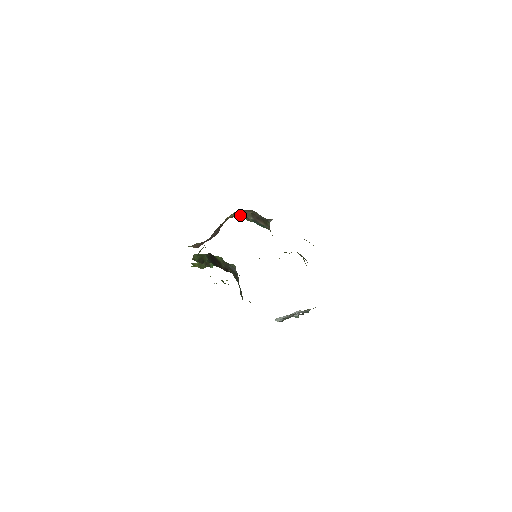
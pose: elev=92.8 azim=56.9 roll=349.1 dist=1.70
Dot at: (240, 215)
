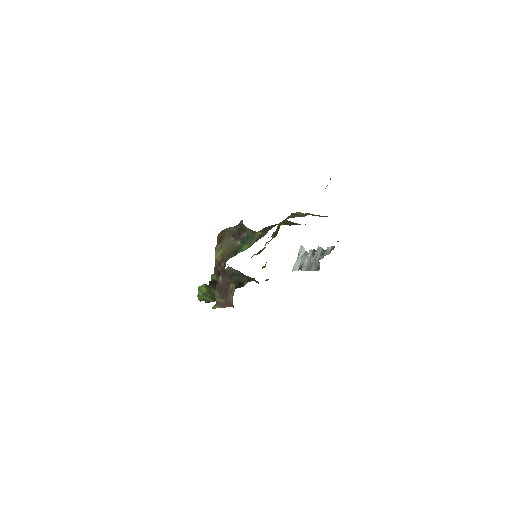
Dot at: (228, 249)
